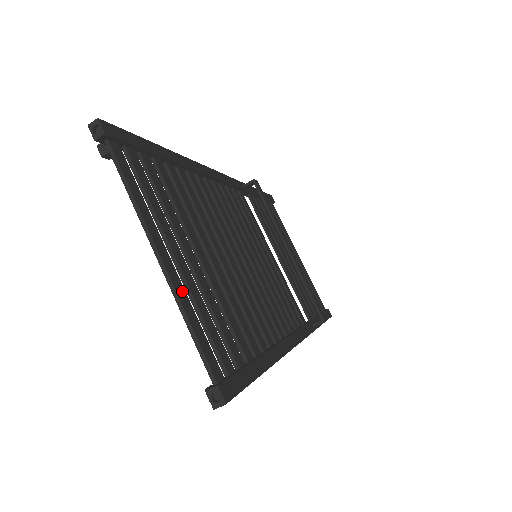
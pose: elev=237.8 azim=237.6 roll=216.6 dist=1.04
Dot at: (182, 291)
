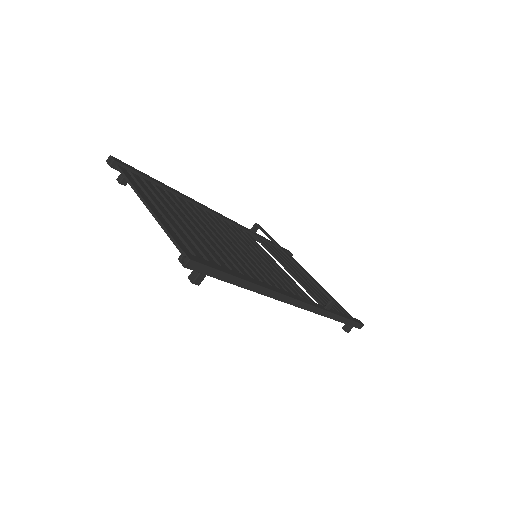
Dot at: (164, 221)
